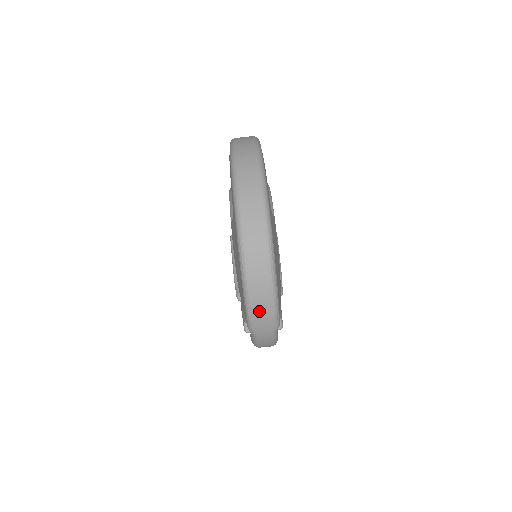
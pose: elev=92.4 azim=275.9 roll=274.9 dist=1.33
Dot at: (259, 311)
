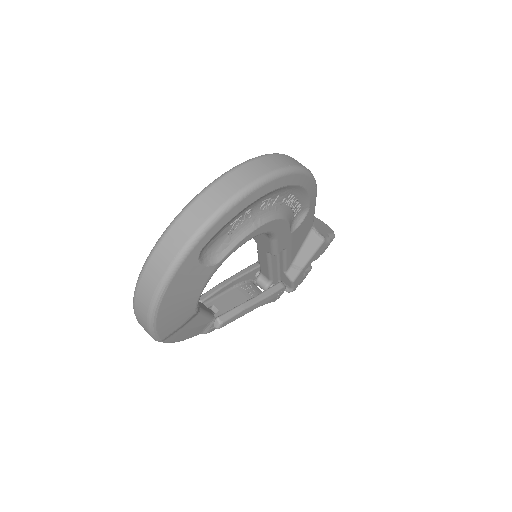
Dot at: (140, 322)
